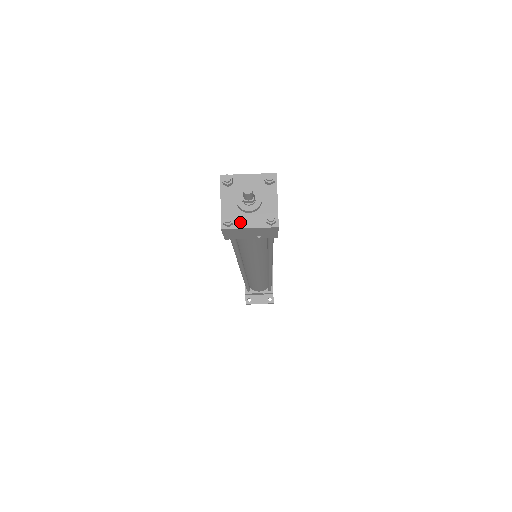
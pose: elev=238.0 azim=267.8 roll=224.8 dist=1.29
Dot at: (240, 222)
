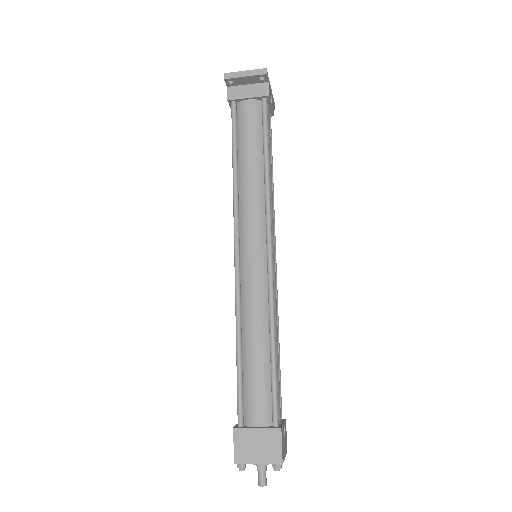
Dot at: occluded
